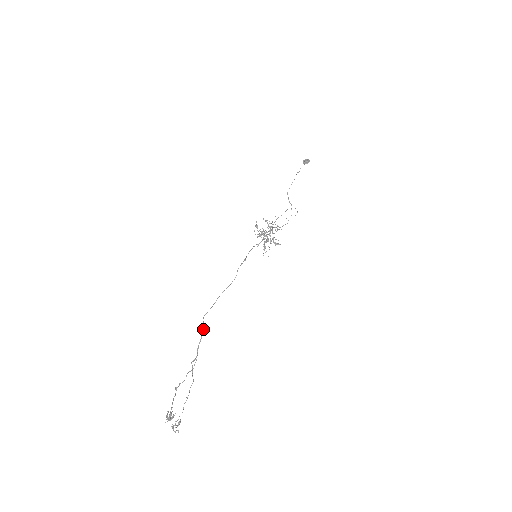
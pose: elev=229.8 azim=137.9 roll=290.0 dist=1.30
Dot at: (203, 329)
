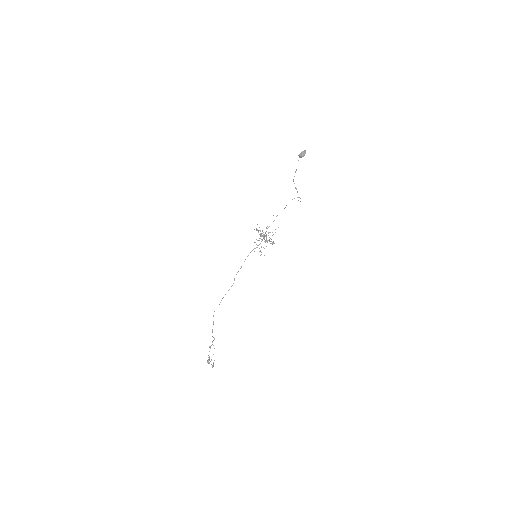
Dot at: (213, 321)
